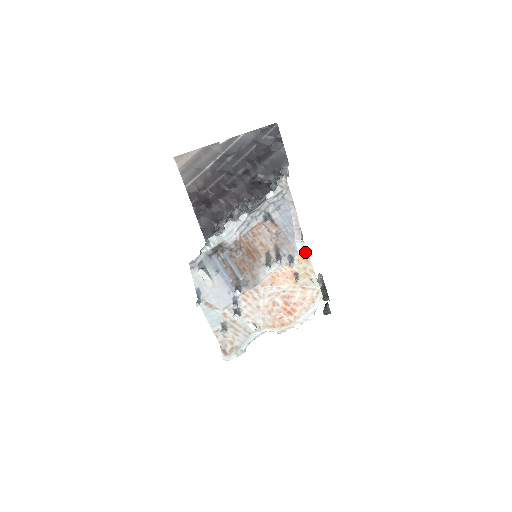
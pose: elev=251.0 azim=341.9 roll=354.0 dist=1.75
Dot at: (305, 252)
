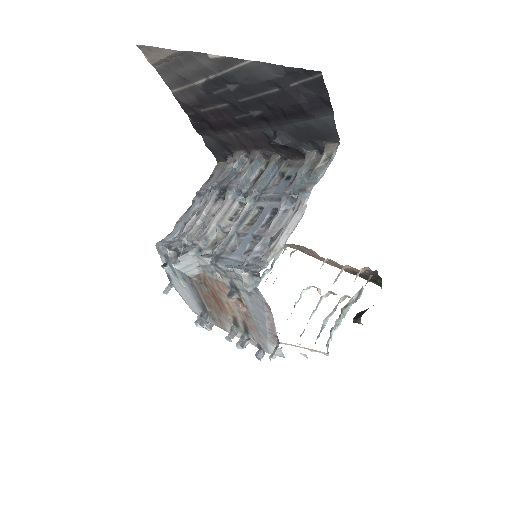
Dot at: (281, 356)
